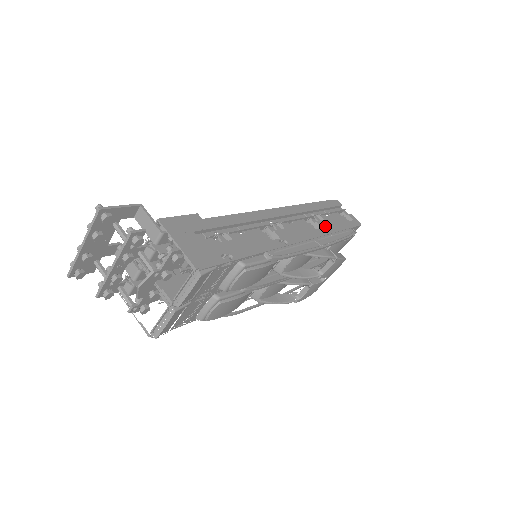
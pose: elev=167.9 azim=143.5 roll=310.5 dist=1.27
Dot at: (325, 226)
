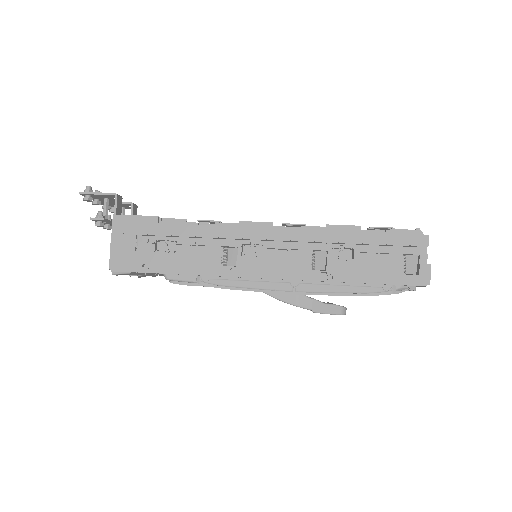
Dot at: (337, 270)
